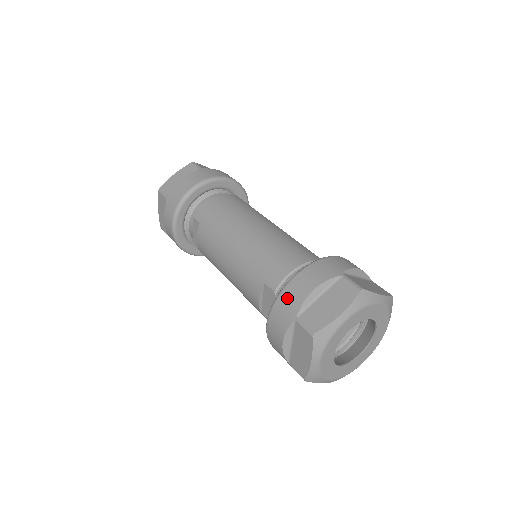
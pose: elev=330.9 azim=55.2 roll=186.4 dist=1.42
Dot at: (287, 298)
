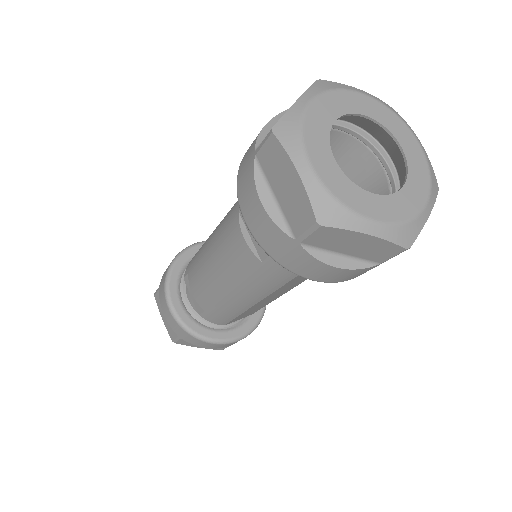
Dot at: (244, 160)
